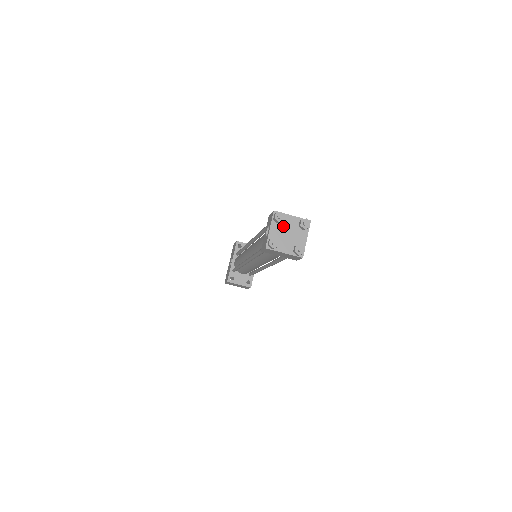
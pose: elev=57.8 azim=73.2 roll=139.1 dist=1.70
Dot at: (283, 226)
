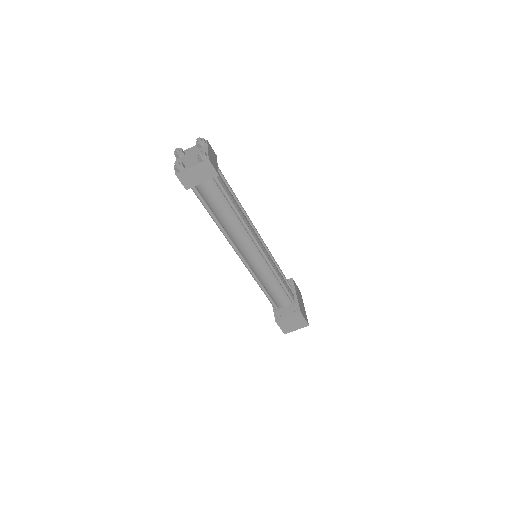
Dot at: (186, 156)
